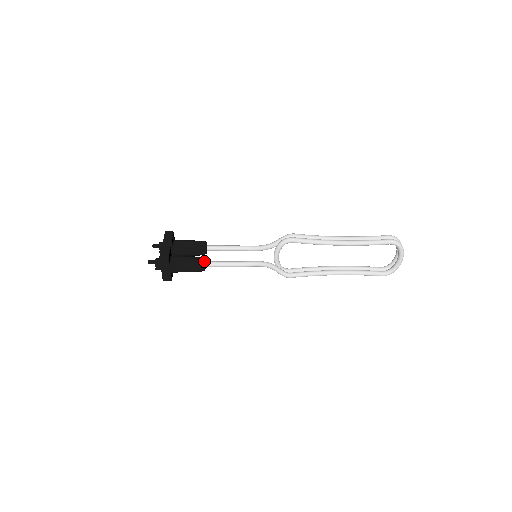
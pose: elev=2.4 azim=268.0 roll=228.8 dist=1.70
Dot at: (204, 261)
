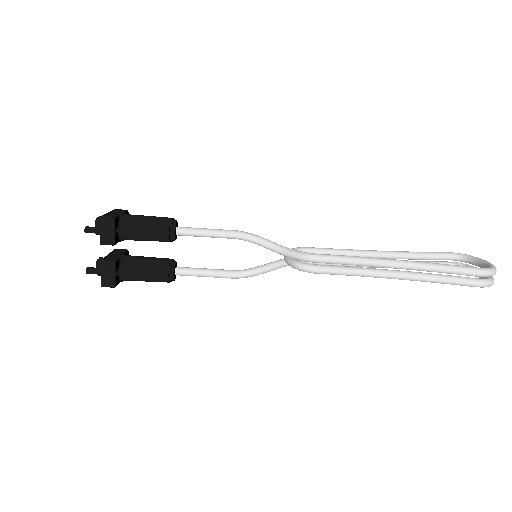
Dot at: (177, 225)
